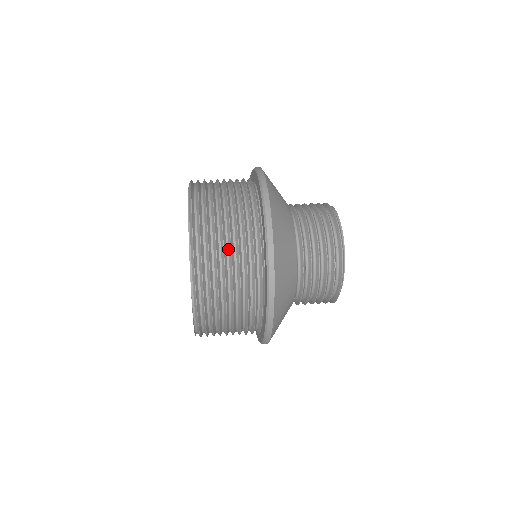
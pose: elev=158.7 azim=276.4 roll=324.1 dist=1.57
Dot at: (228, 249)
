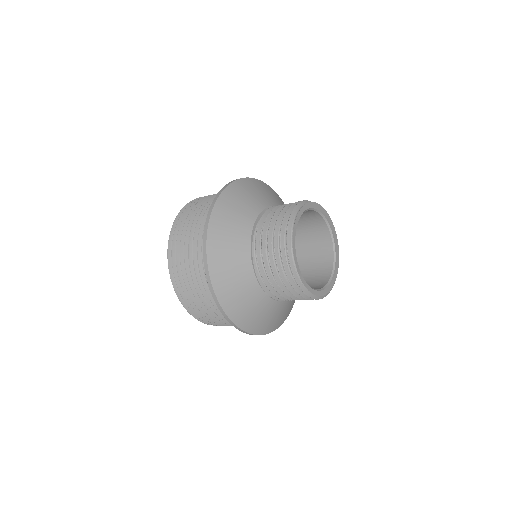
Dot at: (190, 263)
